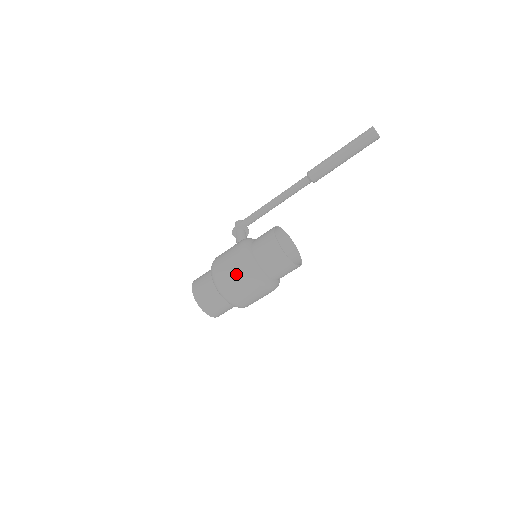
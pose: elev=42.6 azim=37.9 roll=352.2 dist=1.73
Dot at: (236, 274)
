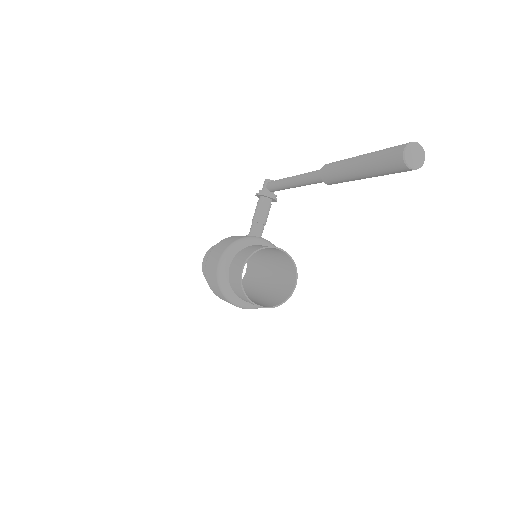
Dot at: (215, 288)
